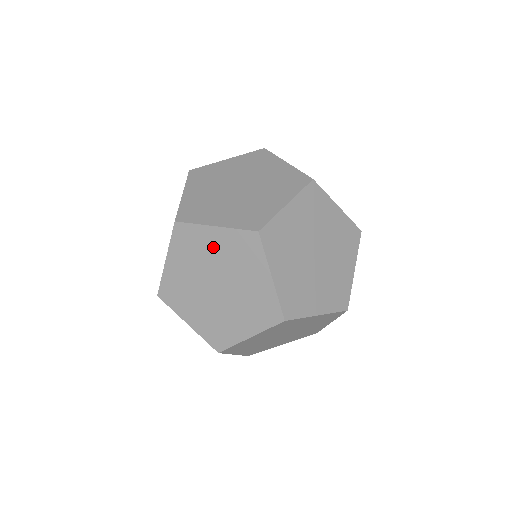
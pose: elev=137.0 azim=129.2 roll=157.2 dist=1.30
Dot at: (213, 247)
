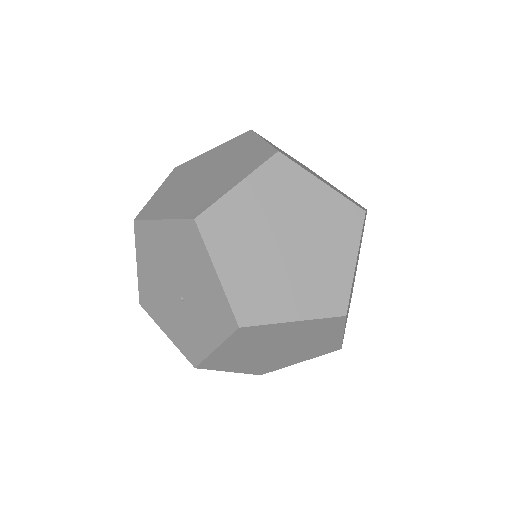
Dot at: (308, 201)
